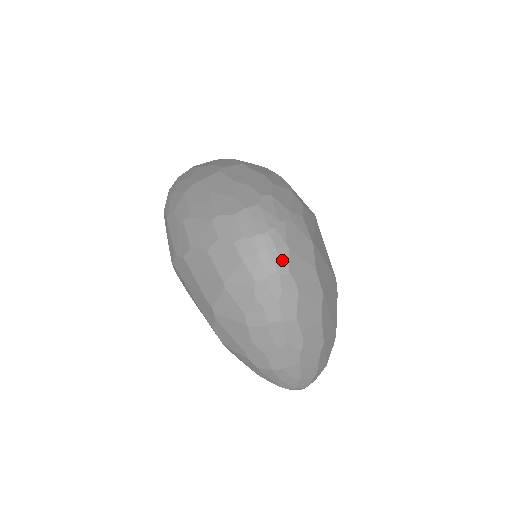
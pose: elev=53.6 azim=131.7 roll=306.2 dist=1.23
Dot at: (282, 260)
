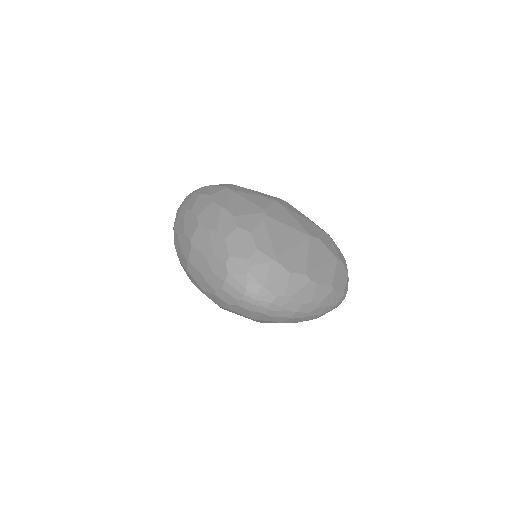
Dot at: (266, 296)
